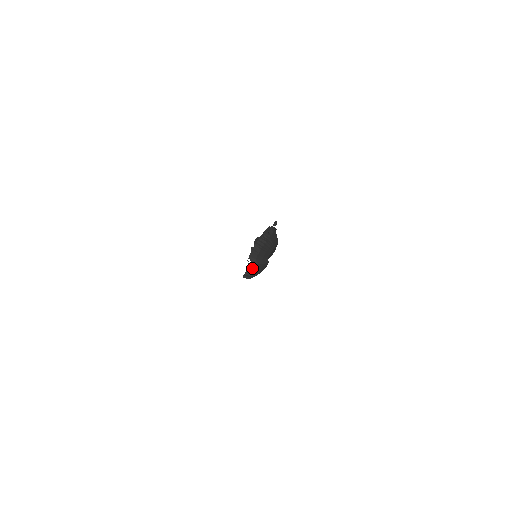
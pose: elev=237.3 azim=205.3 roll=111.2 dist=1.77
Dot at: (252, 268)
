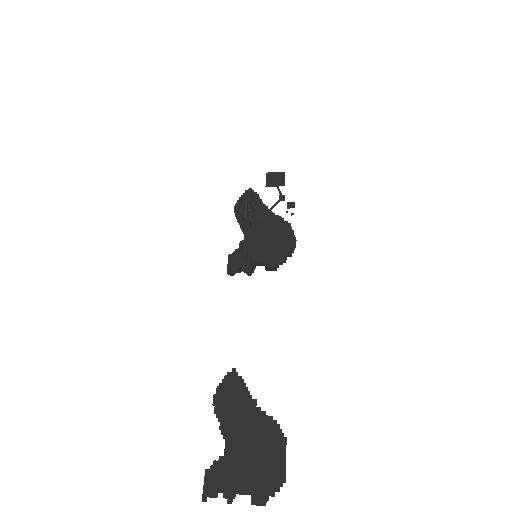
Dot at: (245, 271)
